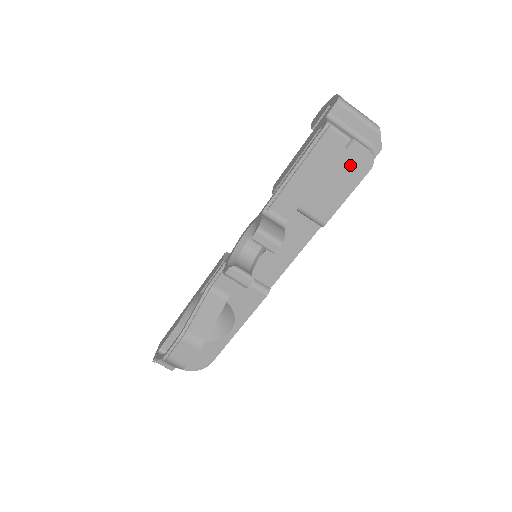
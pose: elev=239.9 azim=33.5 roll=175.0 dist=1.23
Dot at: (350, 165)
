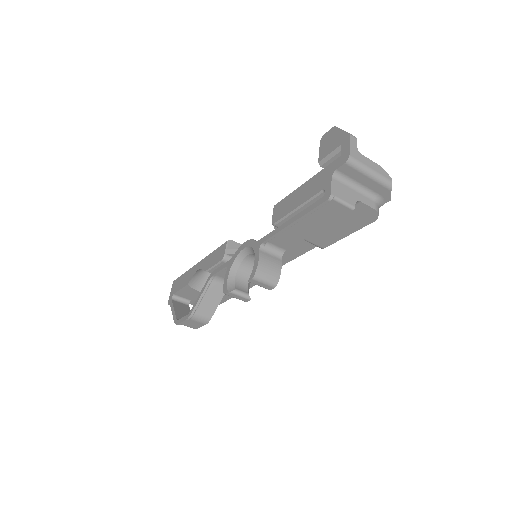
Dot at: (353, 217)
